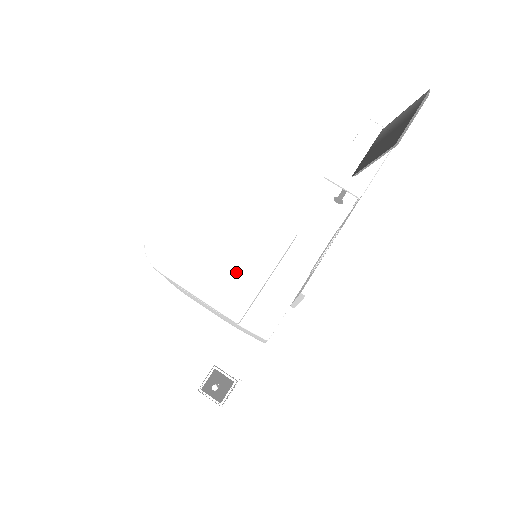
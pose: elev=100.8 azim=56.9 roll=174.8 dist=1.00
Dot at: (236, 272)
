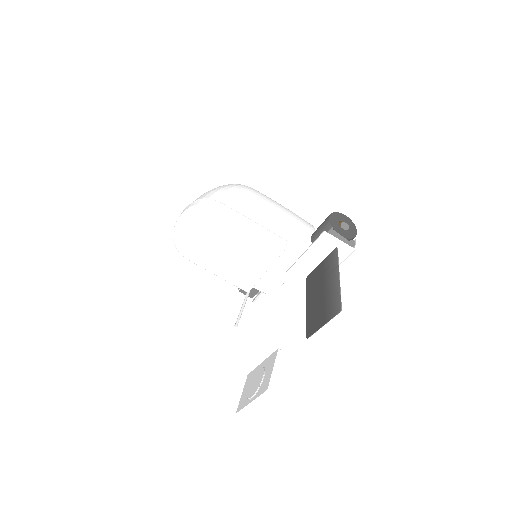
Dot at: (242, 267)
